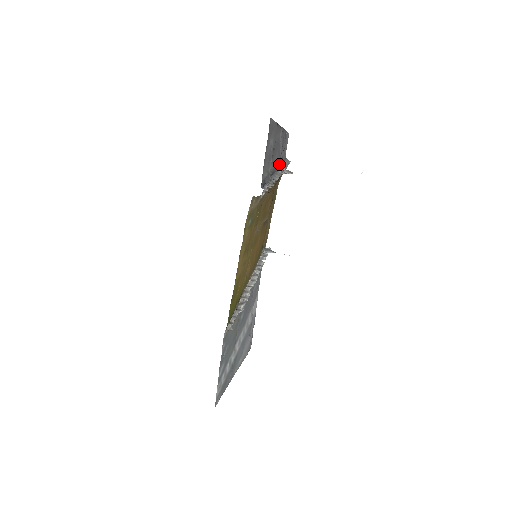
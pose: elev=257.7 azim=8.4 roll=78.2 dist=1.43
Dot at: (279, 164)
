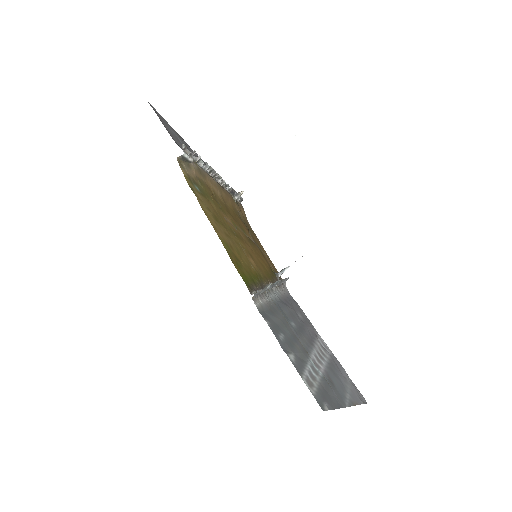
Dot at: occluded
